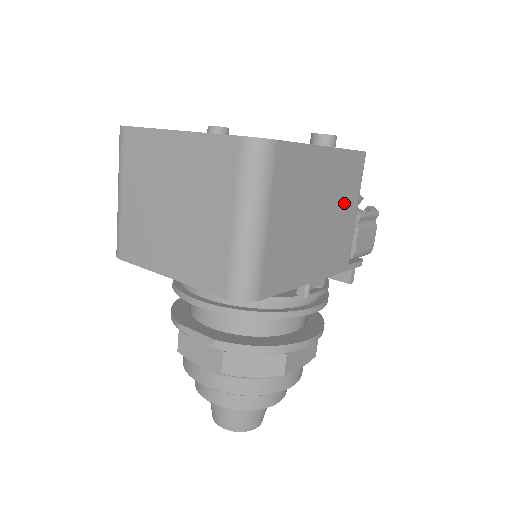
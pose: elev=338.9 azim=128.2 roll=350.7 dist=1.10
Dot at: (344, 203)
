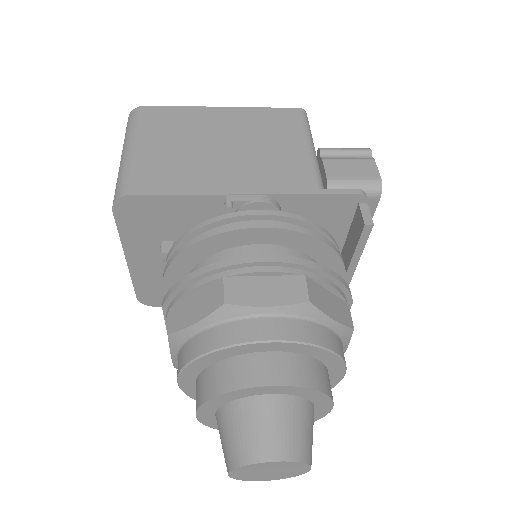
Dot at: (274, 140)
